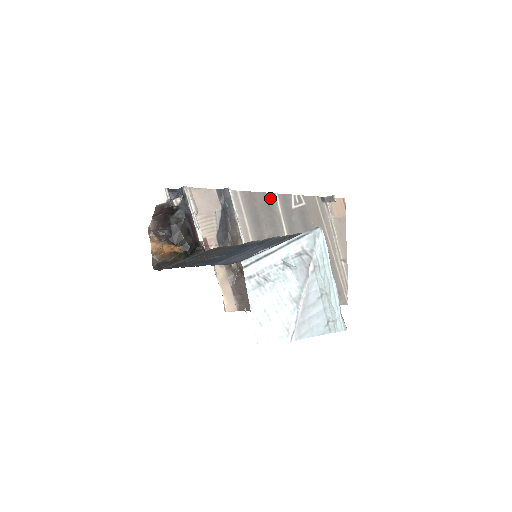
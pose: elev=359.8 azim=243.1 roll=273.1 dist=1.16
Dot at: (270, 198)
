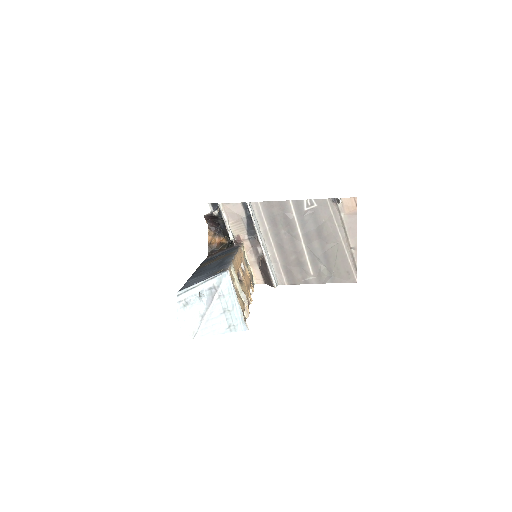
Dot at: (285, 204)
